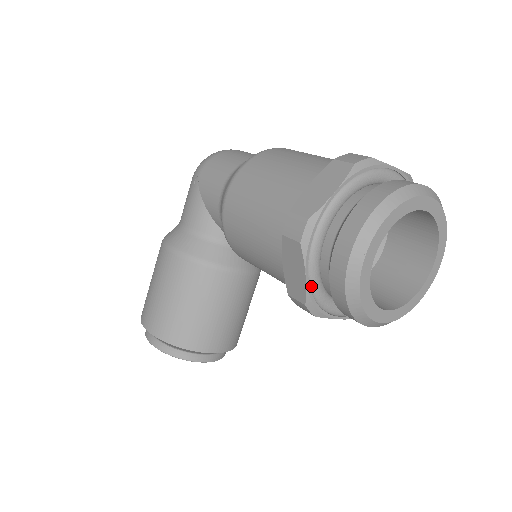
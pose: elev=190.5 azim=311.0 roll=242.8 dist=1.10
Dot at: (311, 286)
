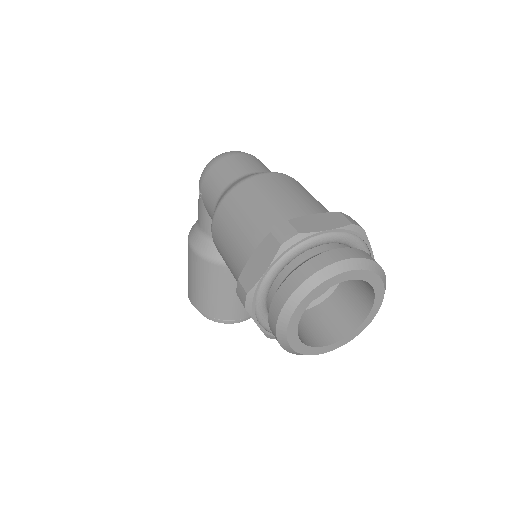
Dot at: (265, 329)
